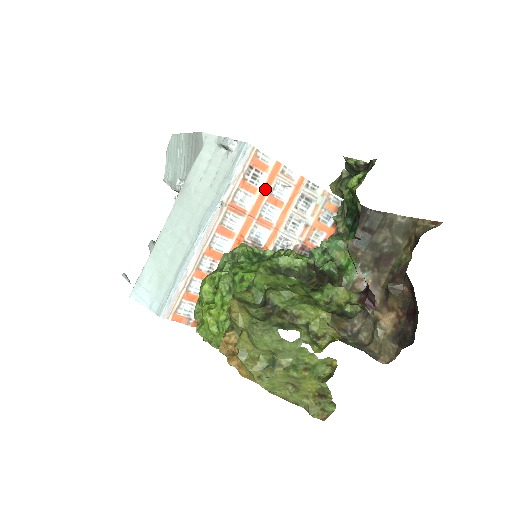
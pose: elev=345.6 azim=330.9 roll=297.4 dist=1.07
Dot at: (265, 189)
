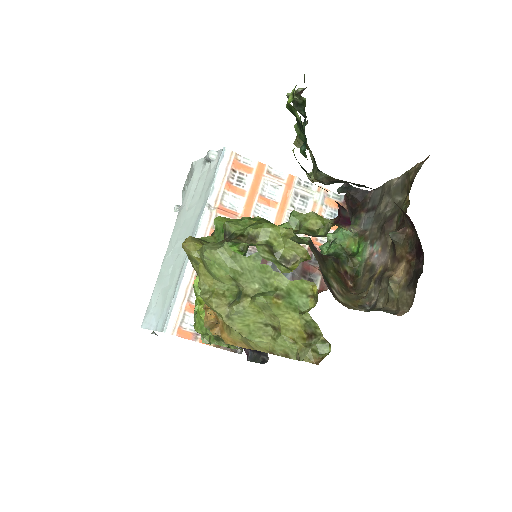
Dot at: (253, 190)
